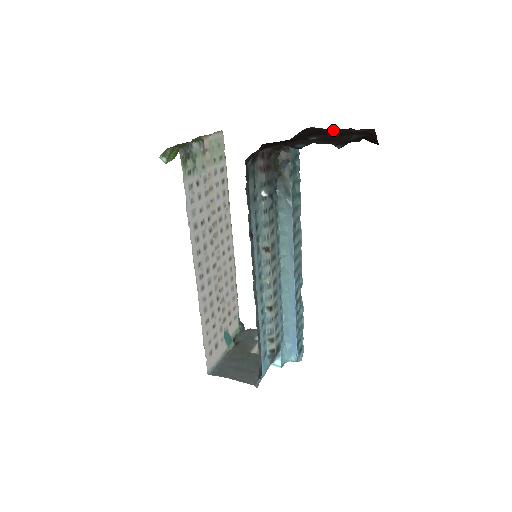
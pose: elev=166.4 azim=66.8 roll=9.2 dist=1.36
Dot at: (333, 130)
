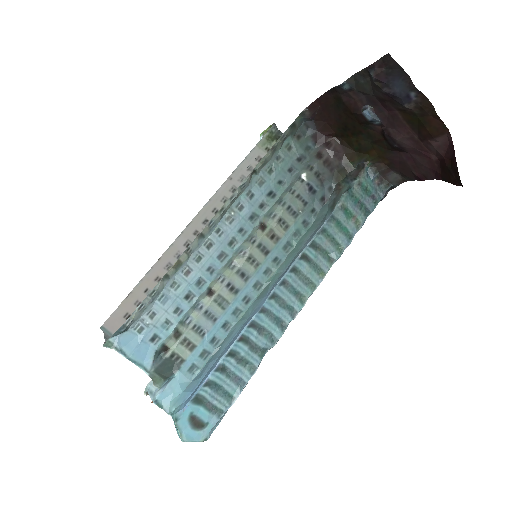
Dot at: (413, 149)
